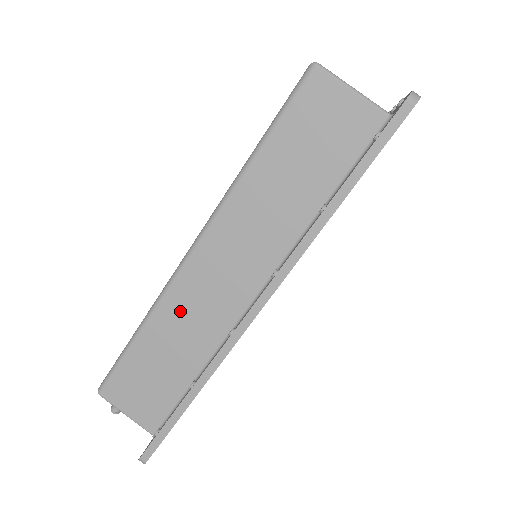
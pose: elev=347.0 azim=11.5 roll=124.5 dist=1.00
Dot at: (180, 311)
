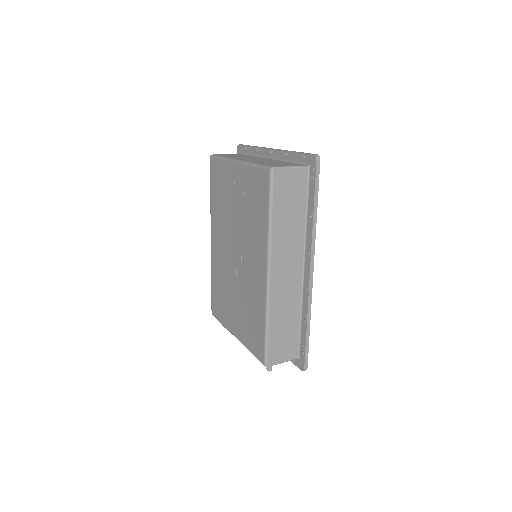
Dot at: (279, 301)
